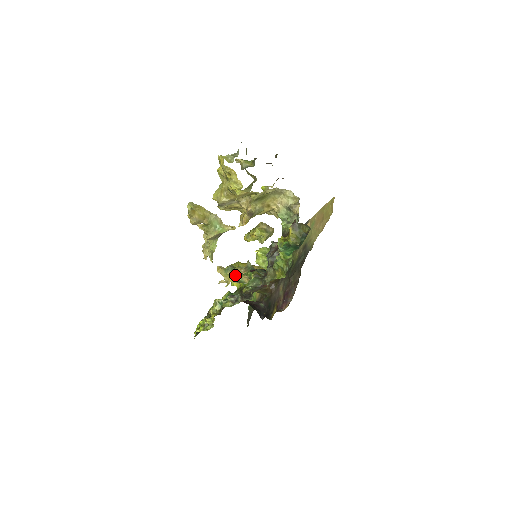
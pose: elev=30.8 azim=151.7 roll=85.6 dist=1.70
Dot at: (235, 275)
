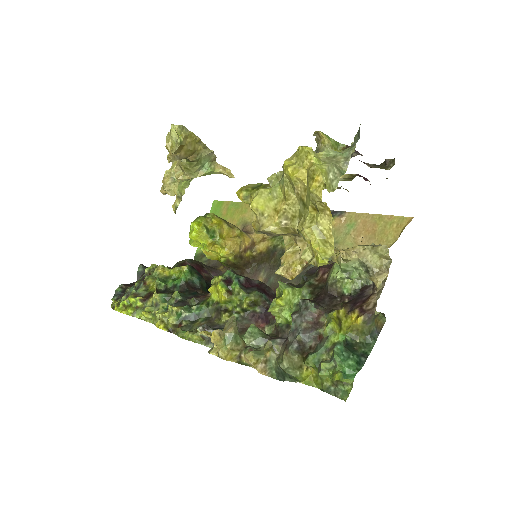
Dot at: (238, 351)
